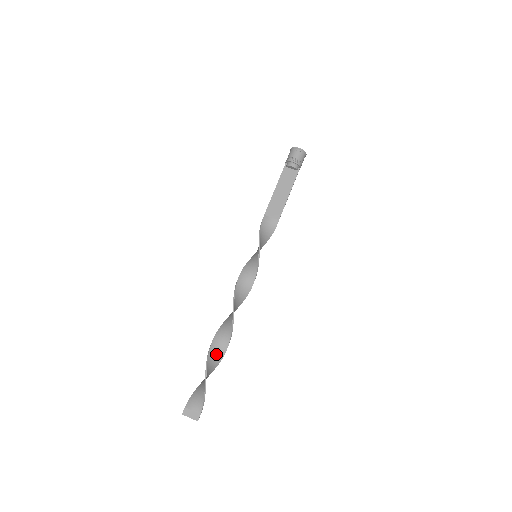
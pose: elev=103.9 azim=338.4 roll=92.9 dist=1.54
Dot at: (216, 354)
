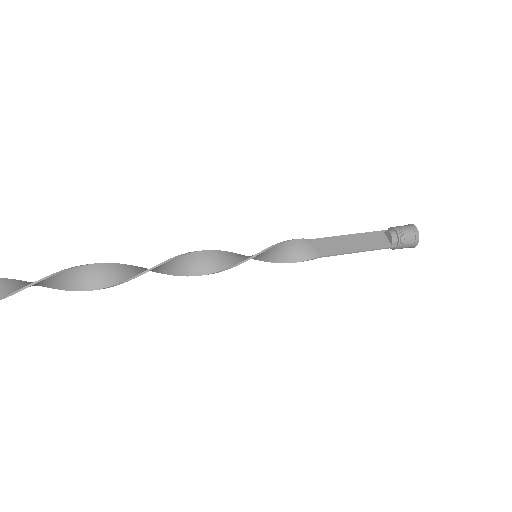
Dot at: (95, 276)
